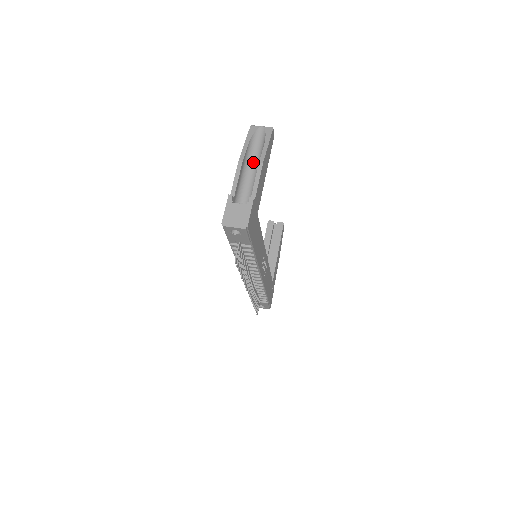
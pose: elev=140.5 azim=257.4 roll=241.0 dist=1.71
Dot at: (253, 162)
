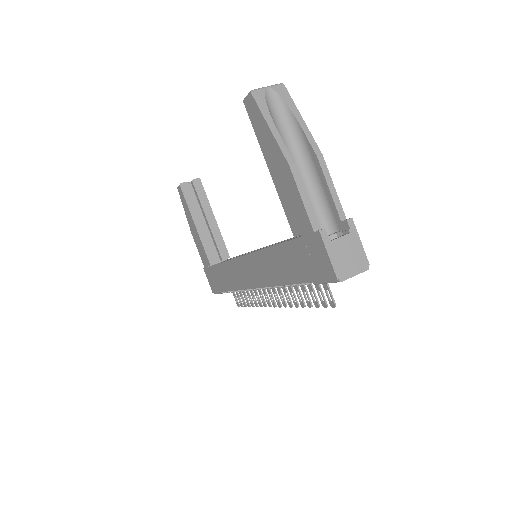
Dot at: (291, 155)
